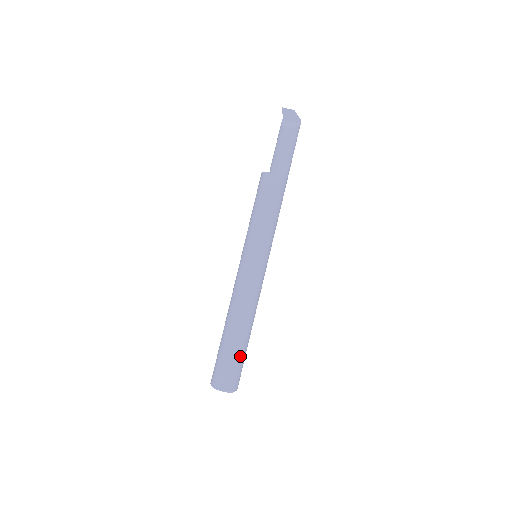
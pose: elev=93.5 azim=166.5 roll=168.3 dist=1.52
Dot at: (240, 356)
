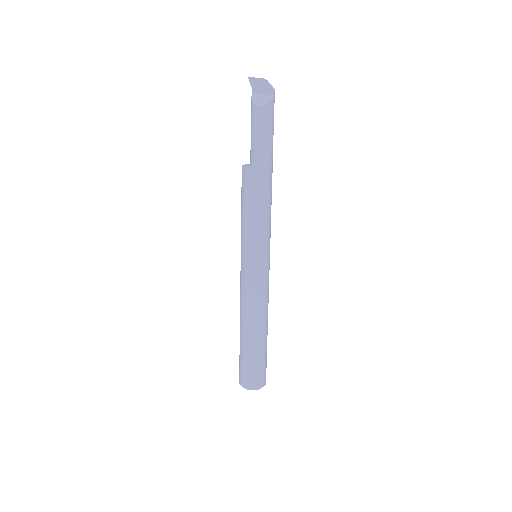
Dot at: (261, 357)
